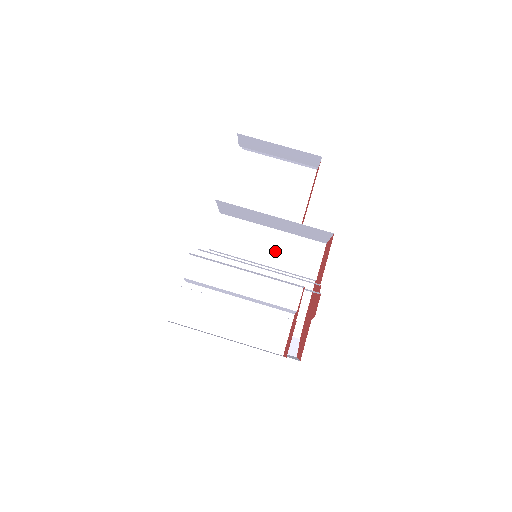
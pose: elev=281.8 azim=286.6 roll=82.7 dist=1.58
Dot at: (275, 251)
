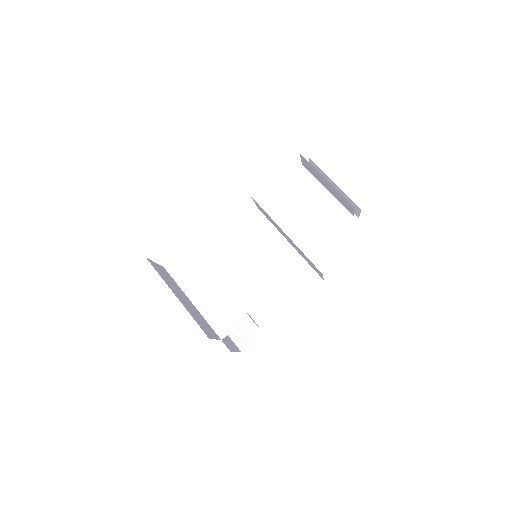
Dot at: (281, 262)
